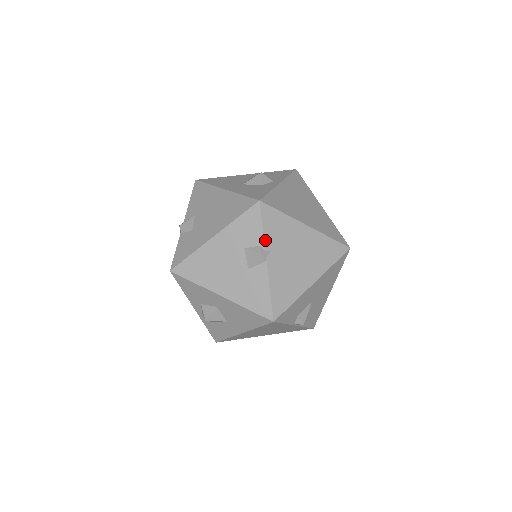
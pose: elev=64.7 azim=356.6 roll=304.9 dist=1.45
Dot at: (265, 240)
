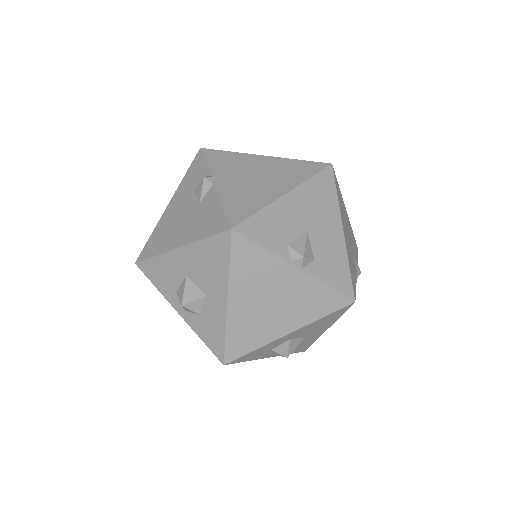
Dot at: (210, 170)
